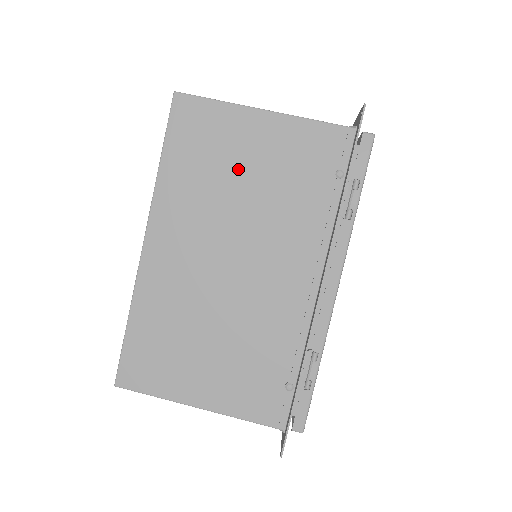
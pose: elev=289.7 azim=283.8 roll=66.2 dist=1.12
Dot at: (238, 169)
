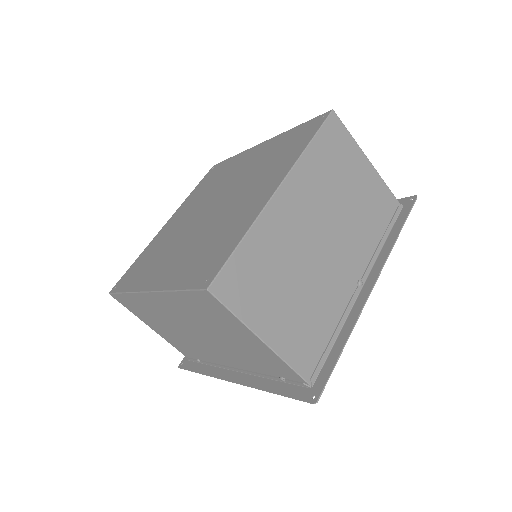
Dot at: (226, 332)
